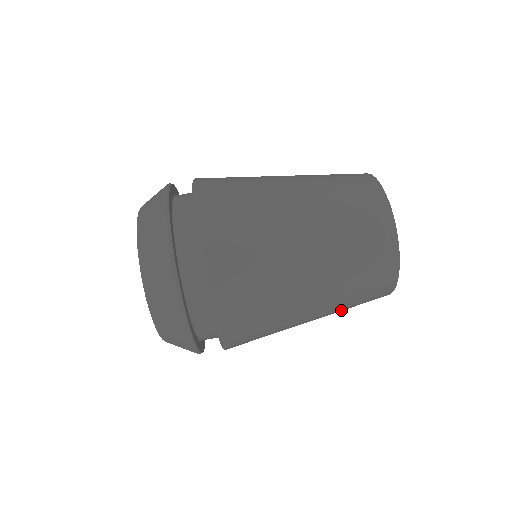
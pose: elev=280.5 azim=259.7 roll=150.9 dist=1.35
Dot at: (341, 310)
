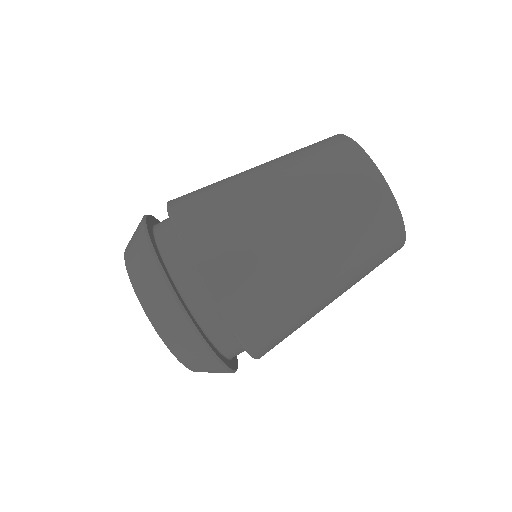
Dot at: (357, 264)
